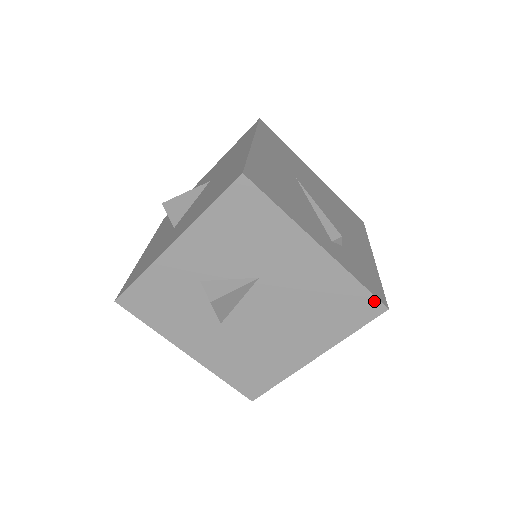
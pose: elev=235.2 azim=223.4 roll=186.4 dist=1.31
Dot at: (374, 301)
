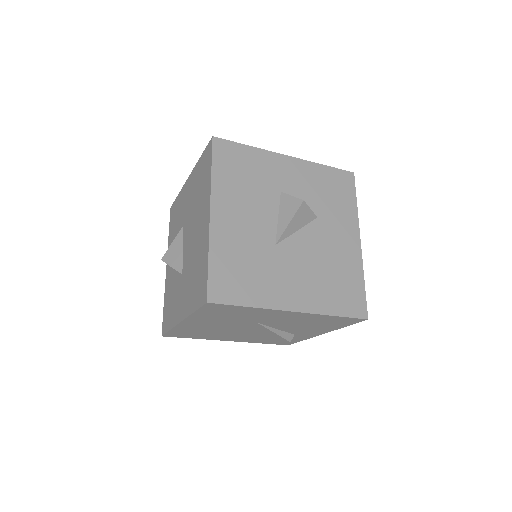
Dot at: (208, 147)
